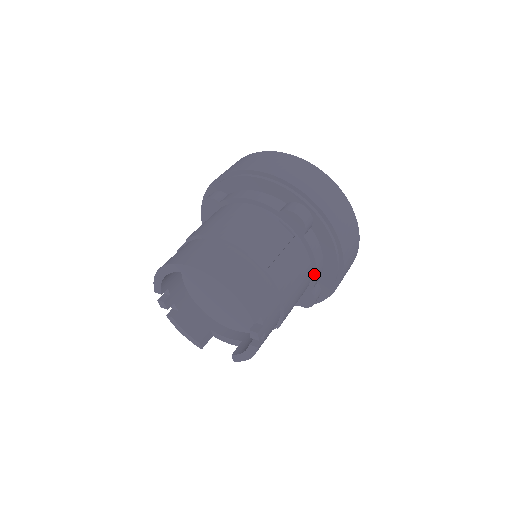
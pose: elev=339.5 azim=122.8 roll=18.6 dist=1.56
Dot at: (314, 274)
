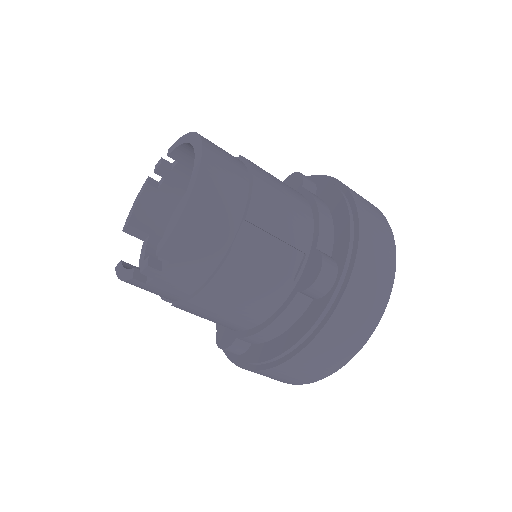
Dot at: (258, 329)
